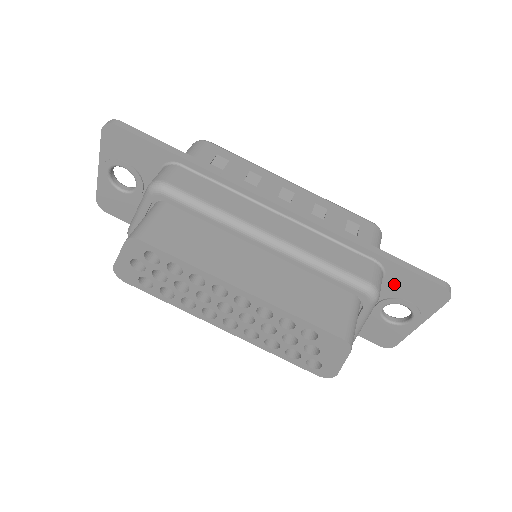
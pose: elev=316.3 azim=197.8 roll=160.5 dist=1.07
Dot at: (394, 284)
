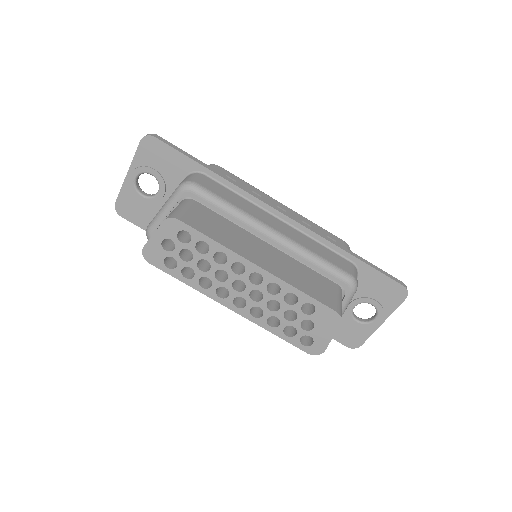
Dot at: (365, 284)
